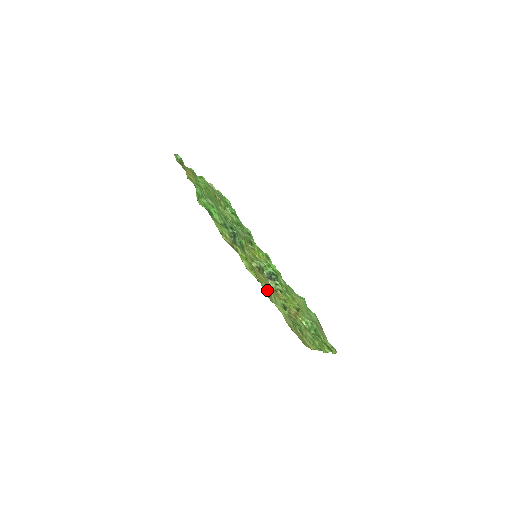
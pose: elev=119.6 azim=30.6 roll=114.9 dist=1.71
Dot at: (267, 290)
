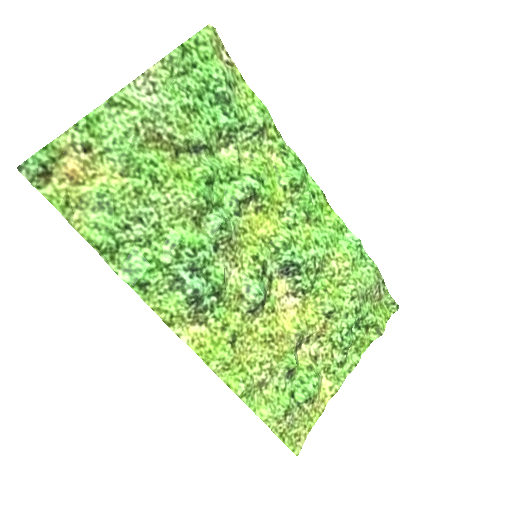
Dot at: (257, 376)
